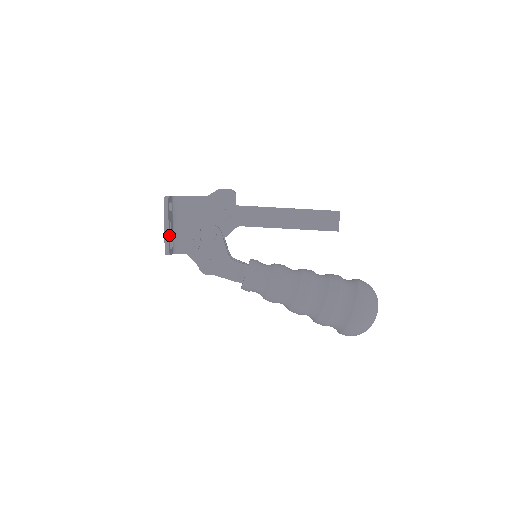
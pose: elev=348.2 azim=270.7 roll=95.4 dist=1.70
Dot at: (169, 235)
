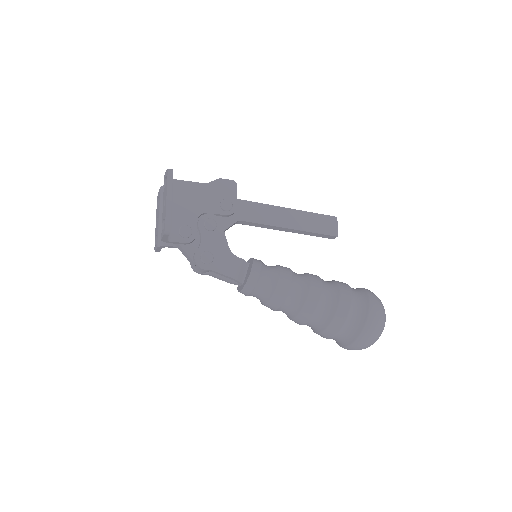
Dot at: (170, 210)
